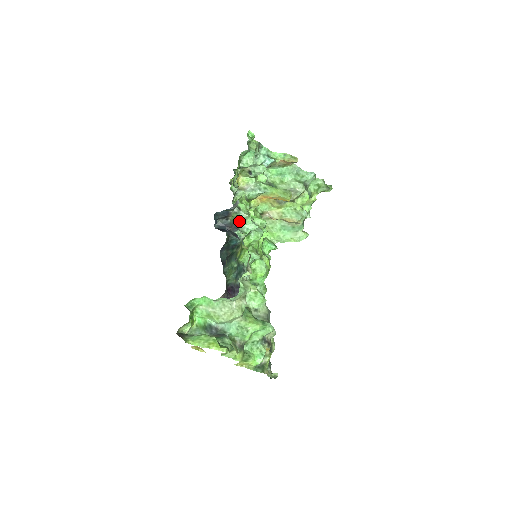
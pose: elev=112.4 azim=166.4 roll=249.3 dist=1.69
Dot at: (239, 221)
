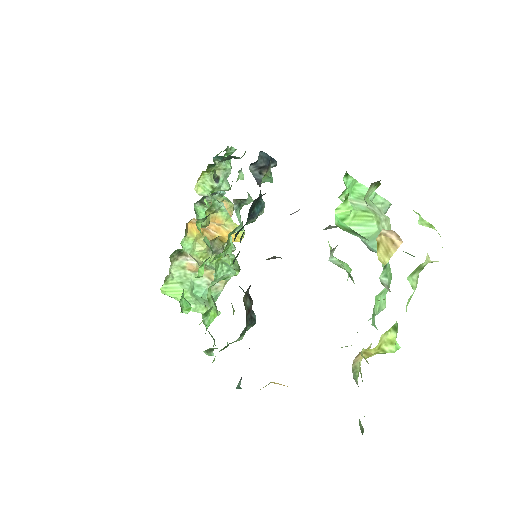
Dot at: occluded
